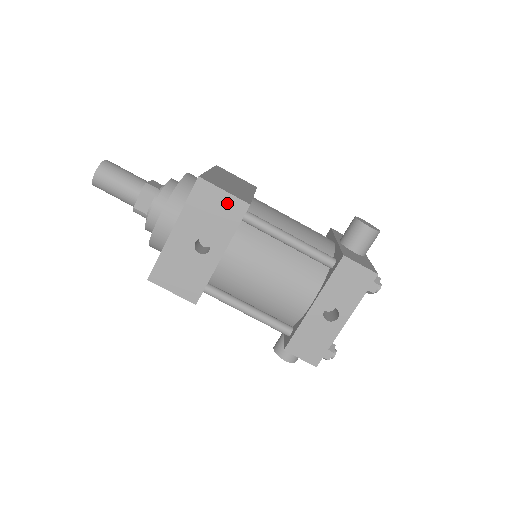
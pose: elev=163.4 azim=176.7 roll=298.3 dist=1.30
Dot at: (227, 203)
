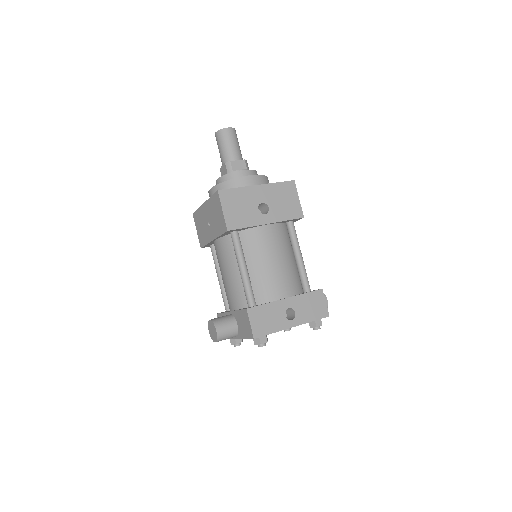
Dot at: (295, 205)
